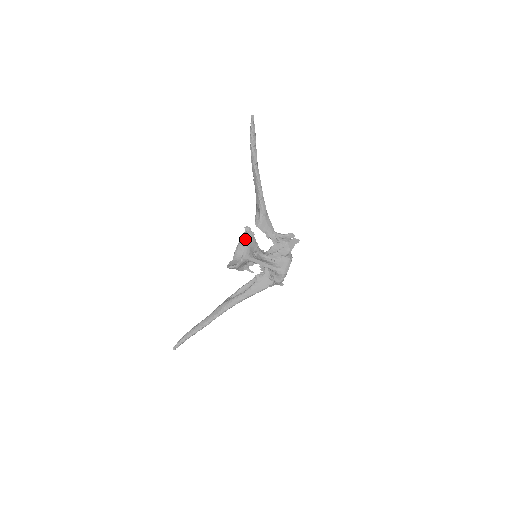
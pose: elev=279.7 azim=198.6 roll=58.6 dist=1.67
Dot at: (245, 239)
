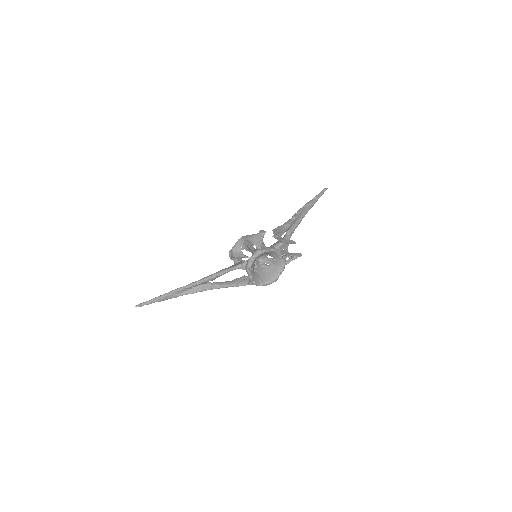
Dot at: occluded
